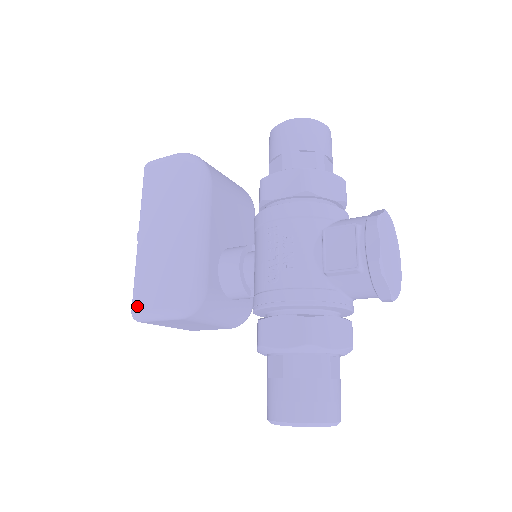
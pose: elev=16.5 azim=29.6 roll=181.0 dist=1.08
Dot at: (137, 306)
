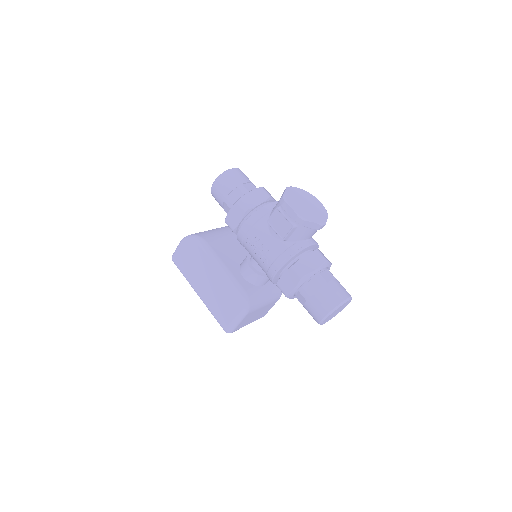
Dot at: (224, 326)
